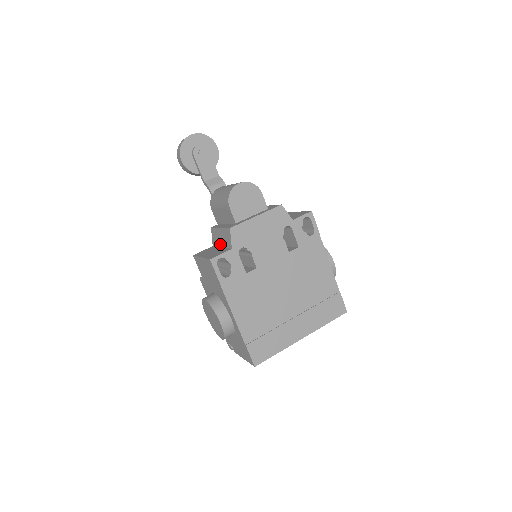
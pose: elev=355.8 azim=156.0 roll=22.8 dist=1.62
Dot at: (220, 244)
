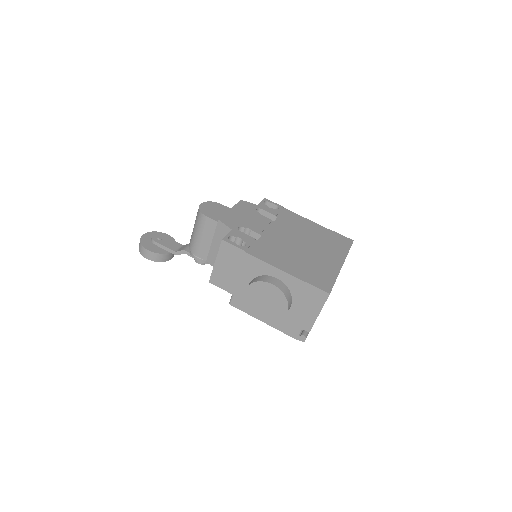
Dot at: occluded
